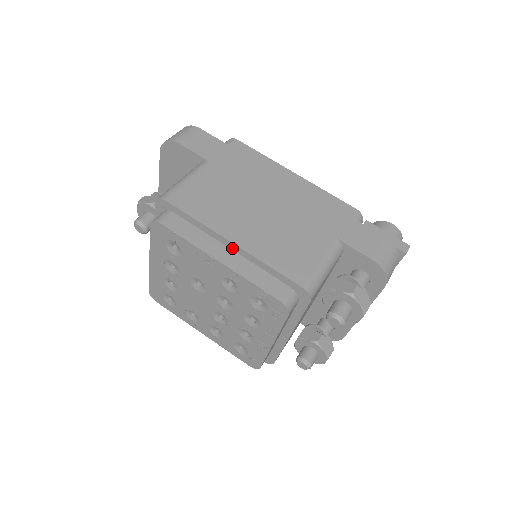
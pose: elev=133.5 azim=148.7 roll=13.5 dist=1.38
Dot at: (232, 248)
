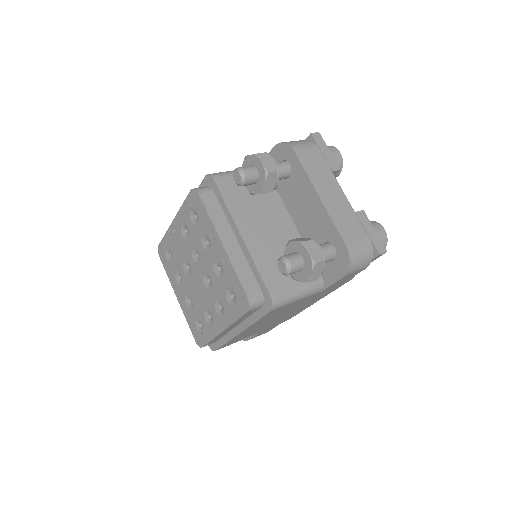
Dot at: occluded
